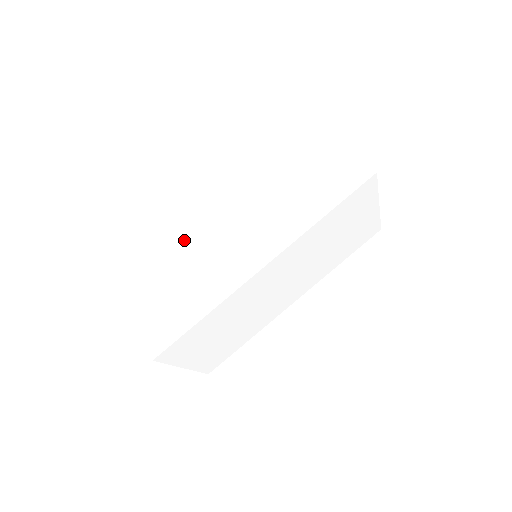
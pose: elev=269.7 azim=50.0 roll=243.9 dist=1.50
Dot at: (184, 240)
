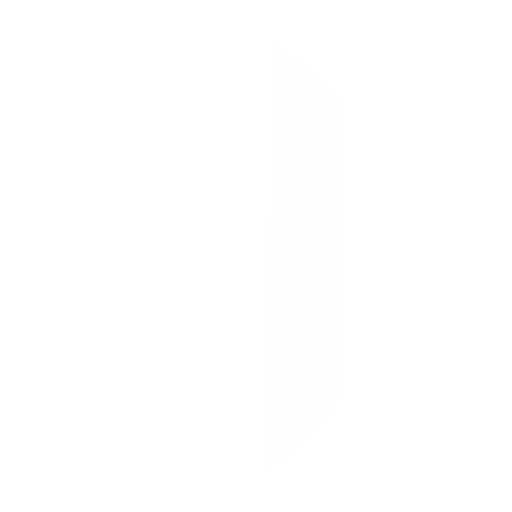
Dot at: (169, 317)
